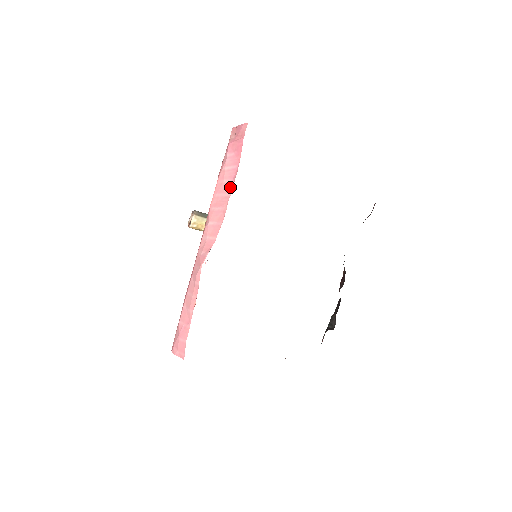
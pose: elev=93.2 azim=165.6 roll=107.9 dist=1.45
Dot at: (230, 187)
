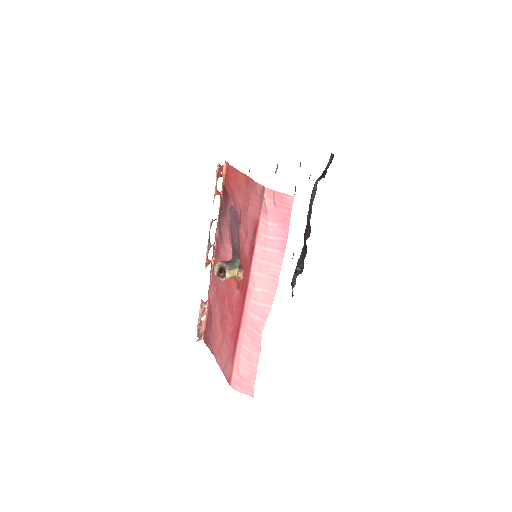
Dot at: (279, 259)
